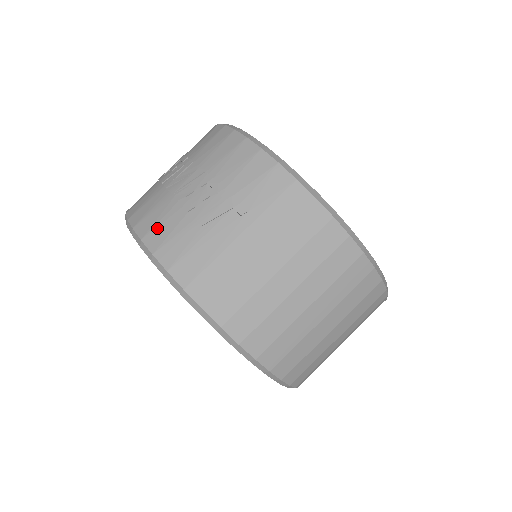
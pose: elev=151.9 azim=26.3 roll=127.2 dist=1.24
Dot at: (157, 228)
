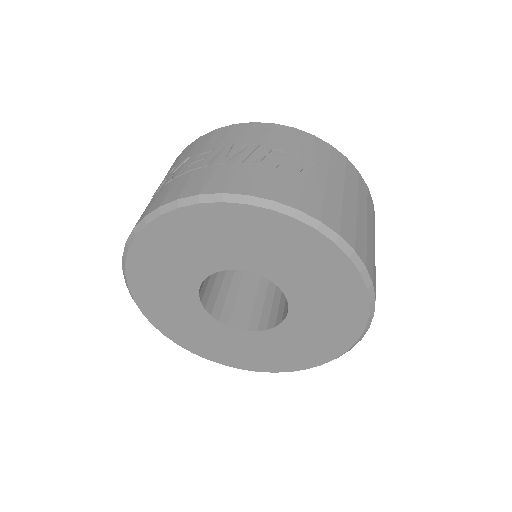
Dot at: (257, 184)
